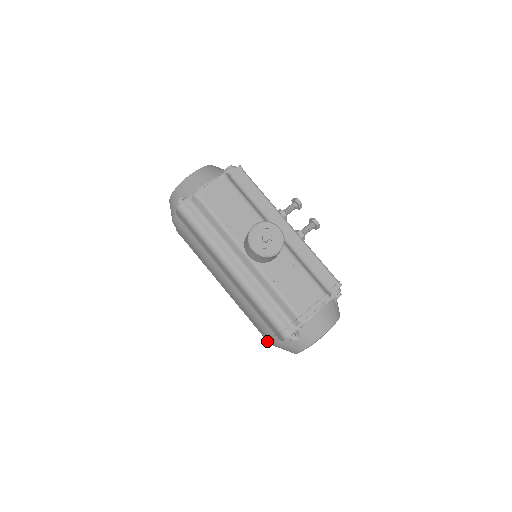
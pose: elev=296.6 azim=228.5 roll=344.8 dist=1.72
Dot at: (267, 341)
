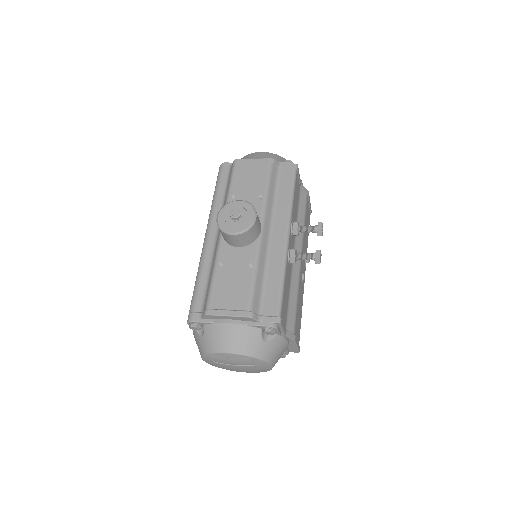
Dot at: occluded
